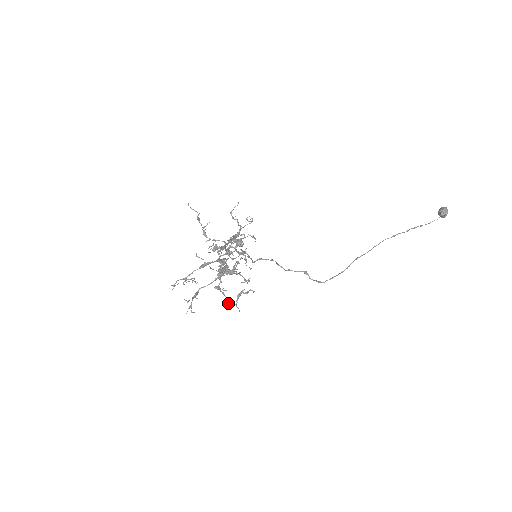
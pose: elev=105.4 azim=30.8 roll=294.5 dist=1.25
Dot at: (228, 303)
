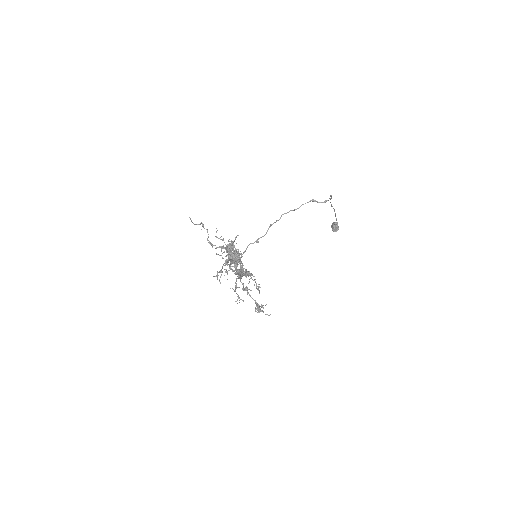
Dot at: (258, 306)
